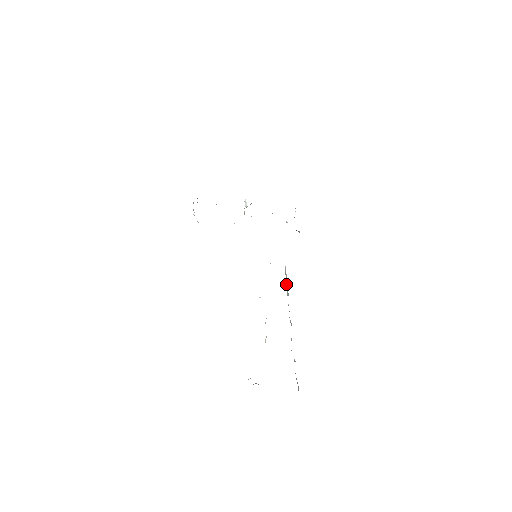
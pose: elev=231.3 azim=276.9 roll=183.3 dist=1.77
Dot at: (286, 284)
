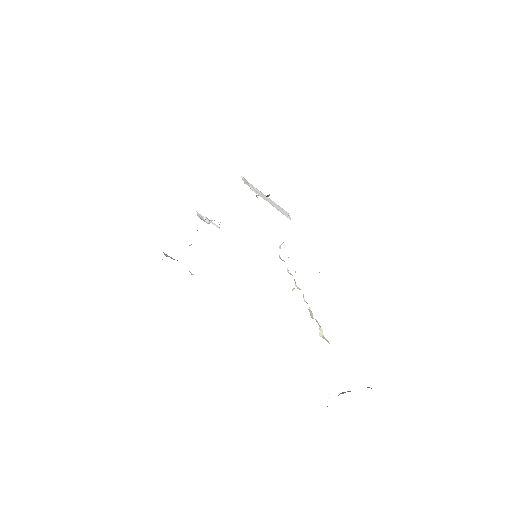
Dot at: occluded
